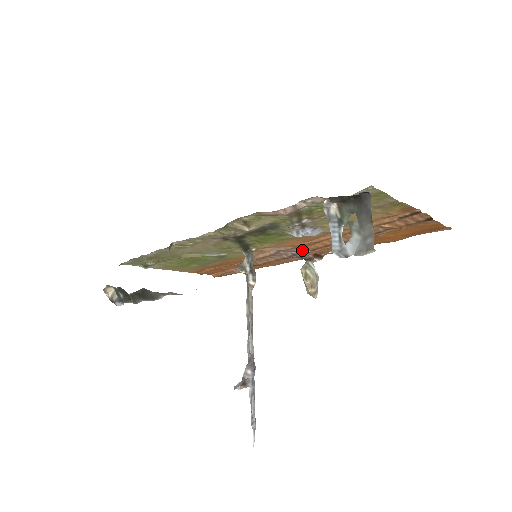
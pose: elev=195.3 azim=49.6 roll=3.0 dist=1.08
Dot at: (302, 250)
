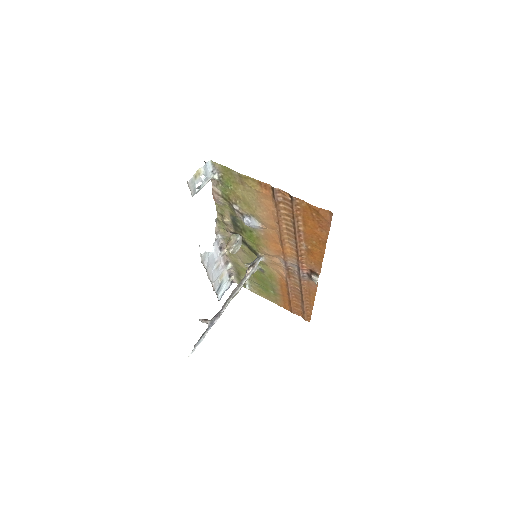
Dot at: (296, 263)
